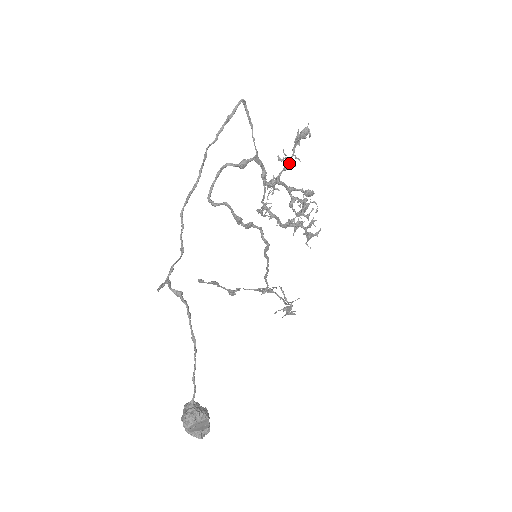
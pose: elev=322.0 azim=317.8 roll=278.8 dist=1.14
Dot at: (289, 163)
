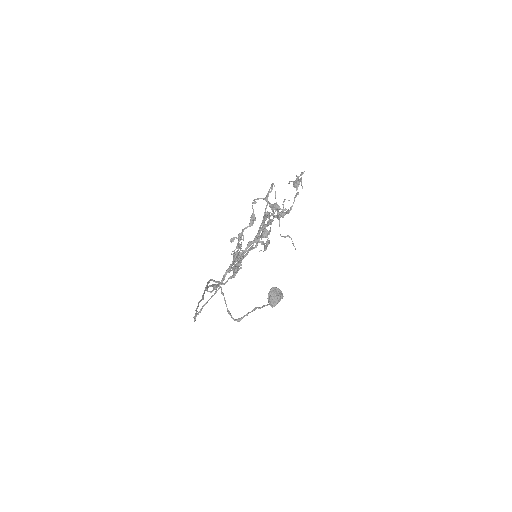
Dot at: (239, 265)
